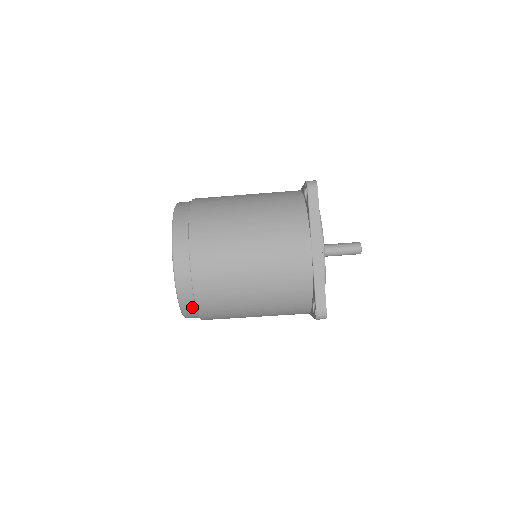
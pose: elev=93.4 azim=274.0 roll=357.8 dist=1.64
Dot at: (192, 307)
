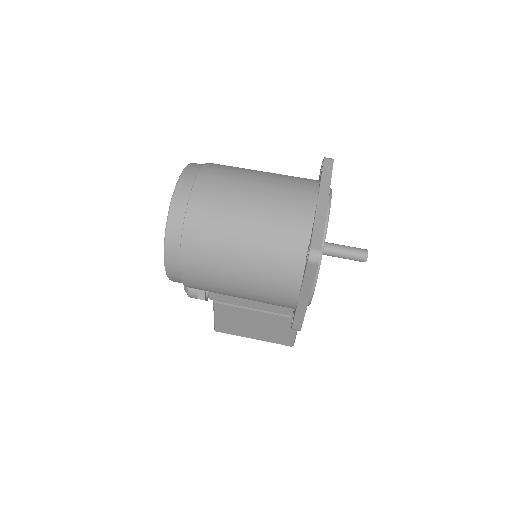
Dot at: (178, 234)
